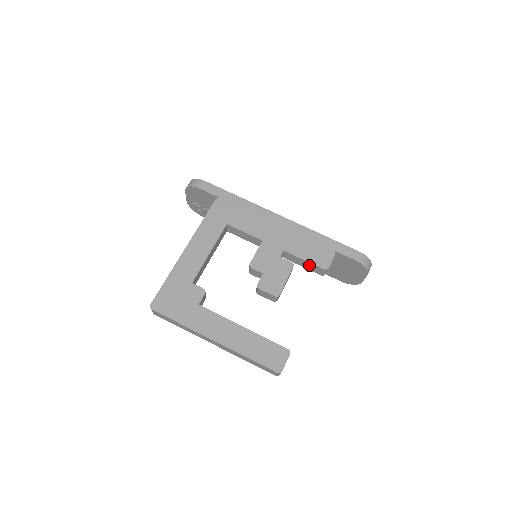
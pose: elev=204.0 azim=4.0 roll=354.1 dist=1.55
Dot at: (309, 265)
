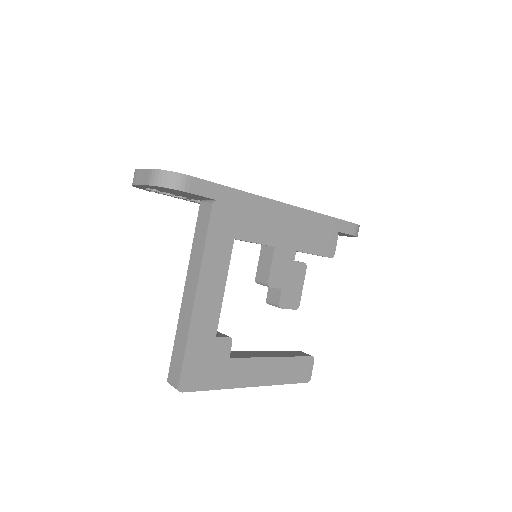
Dot at: occluded
